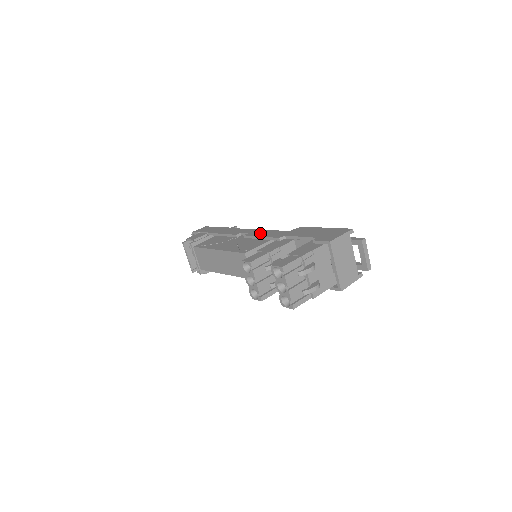
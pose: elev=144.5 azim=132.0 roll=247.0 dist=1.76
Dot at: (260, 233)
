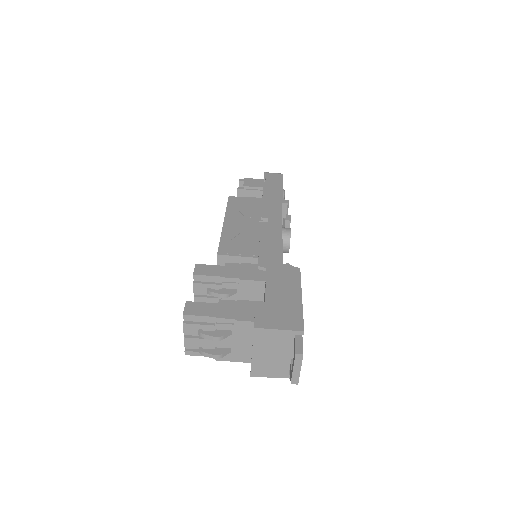
Dot at: (269, 238)
